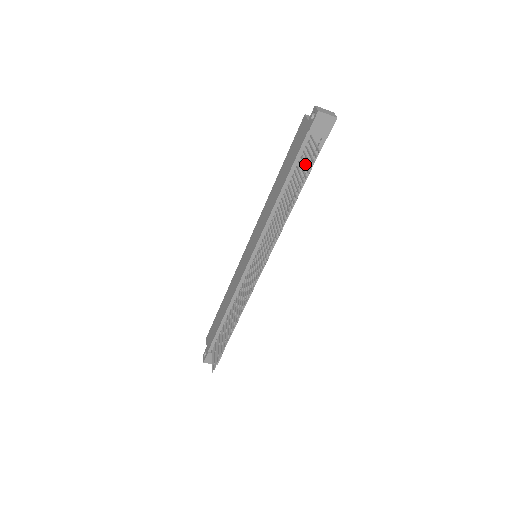
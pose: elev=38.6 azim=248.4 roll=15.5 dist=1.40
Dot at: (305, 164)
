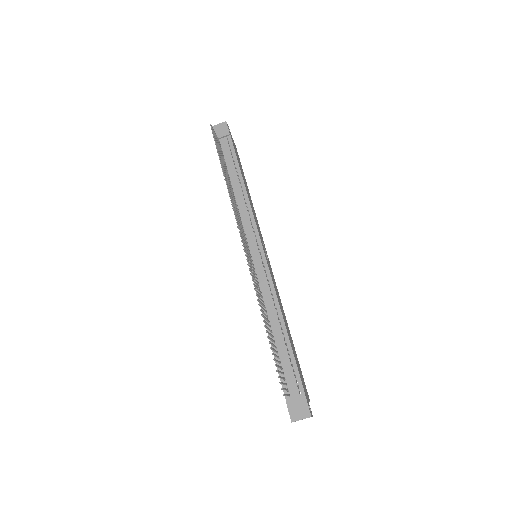
Dot at: (218, 147)
